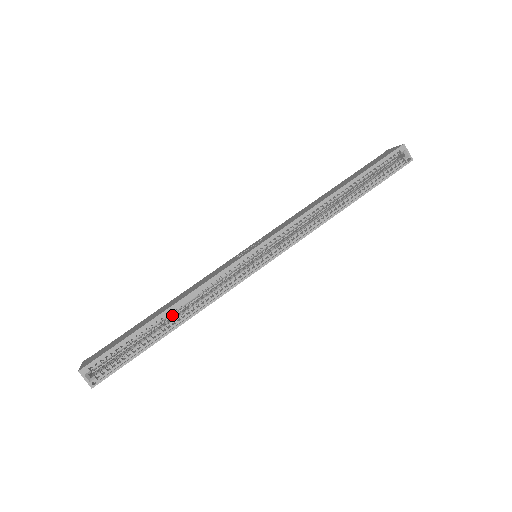
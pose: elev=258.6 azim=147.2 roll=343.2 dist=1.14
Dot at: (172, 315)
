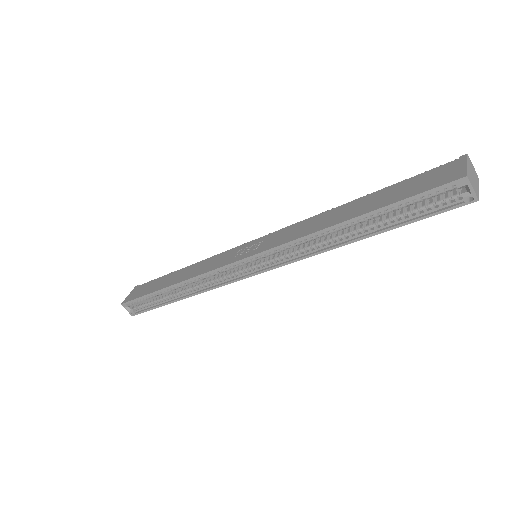
Dot at: occluded
